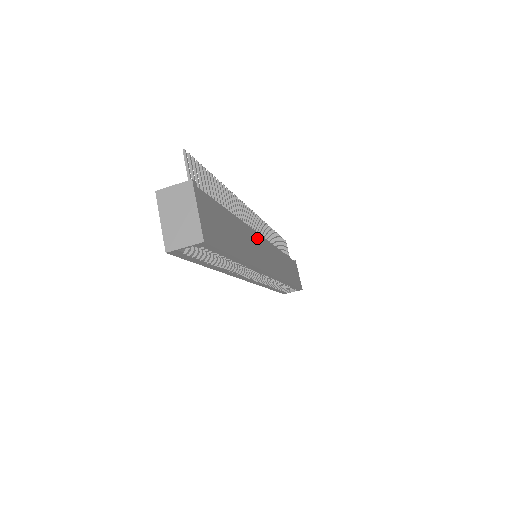
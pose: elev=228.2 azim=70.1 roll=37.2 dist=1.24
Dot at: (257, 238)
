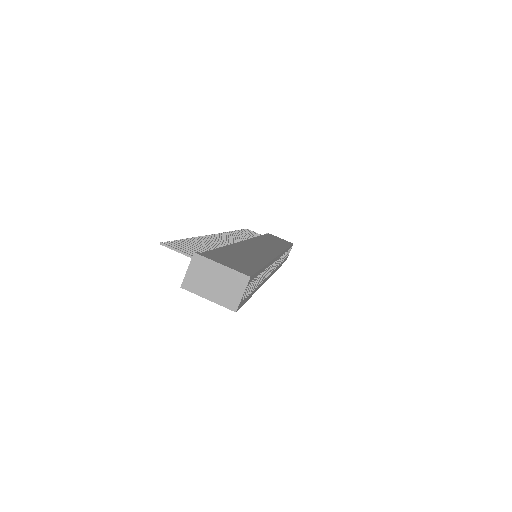
Dot at: (246, 244)
